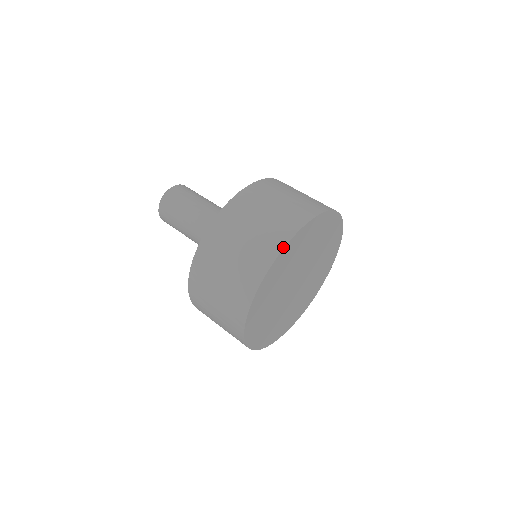
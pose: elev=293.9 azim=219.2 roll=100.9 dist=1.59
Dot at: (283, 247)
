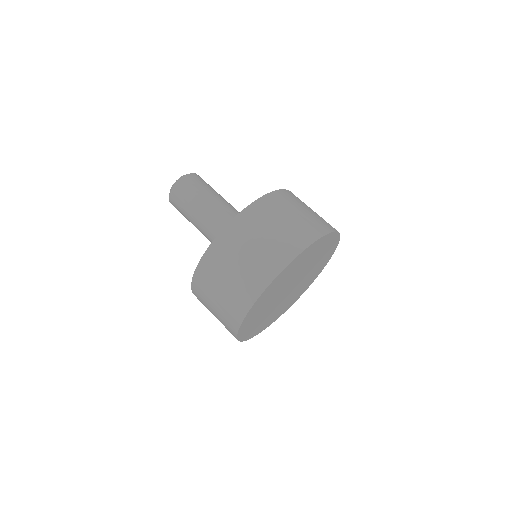
Dot at: (312, 243)
